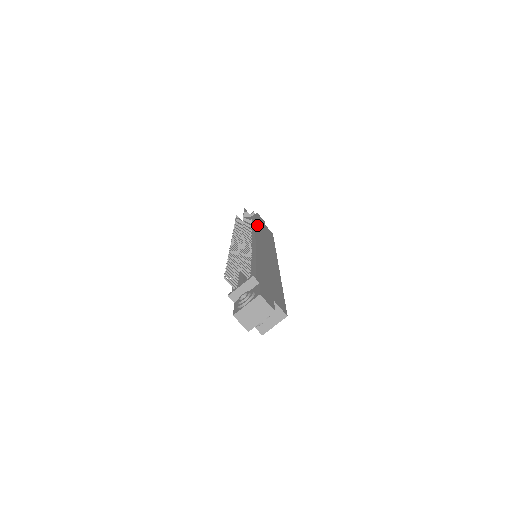
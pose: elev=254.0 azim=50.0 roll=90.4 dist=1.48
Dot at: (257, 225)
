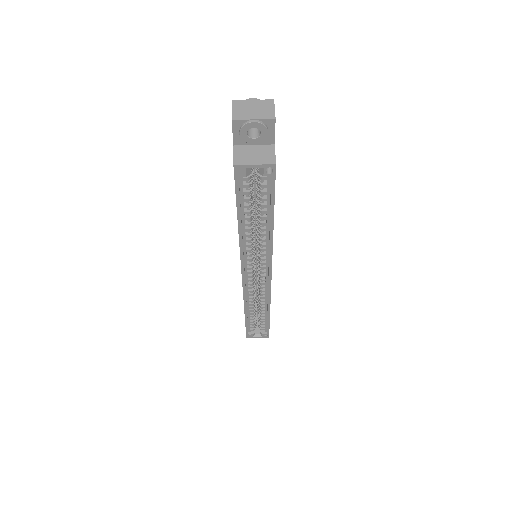
Dot at: occluded
